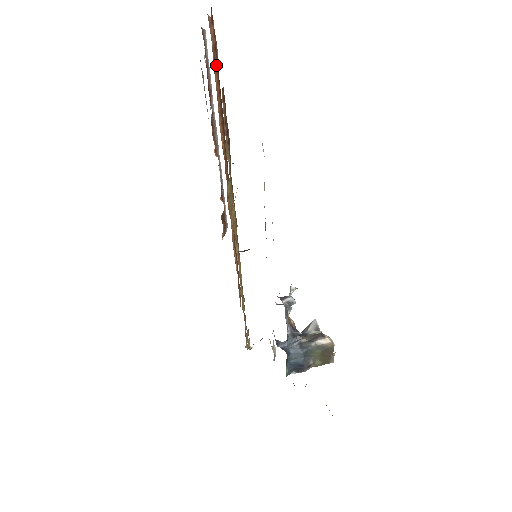
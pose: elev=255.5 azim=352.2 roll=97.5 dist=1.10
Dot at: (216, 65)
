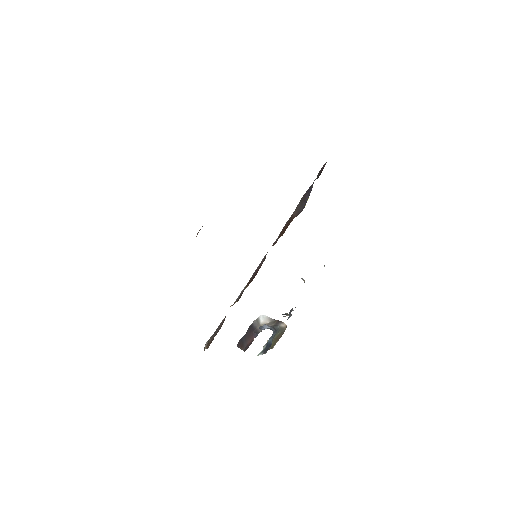
Dot at: occluded
